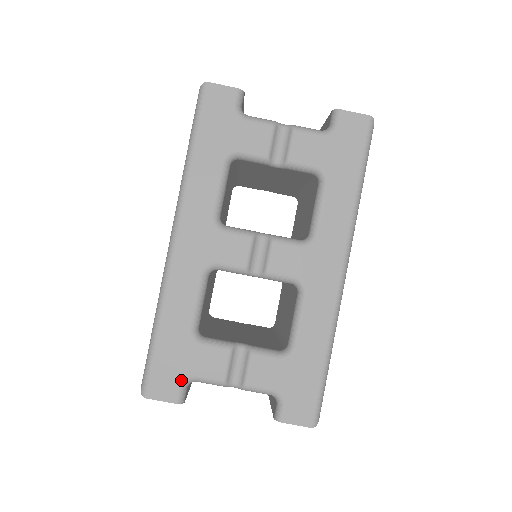
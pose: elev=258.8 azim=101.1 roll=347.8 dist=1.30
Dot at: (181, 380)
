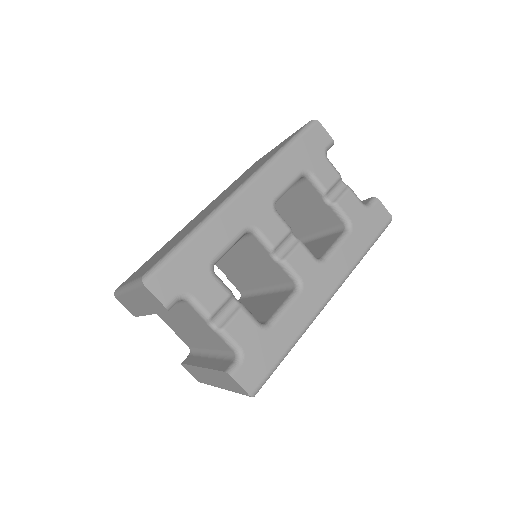
Dot at: (181, 291)
